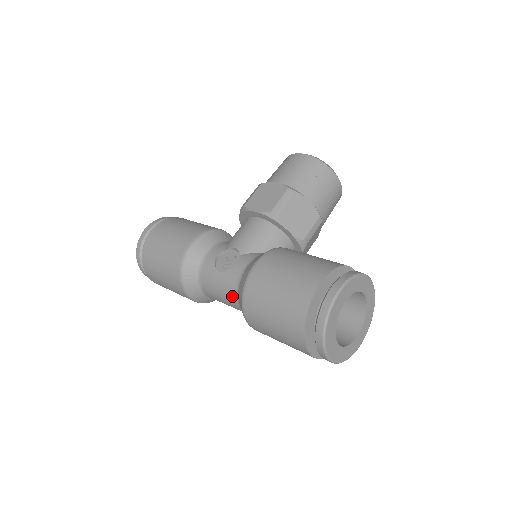
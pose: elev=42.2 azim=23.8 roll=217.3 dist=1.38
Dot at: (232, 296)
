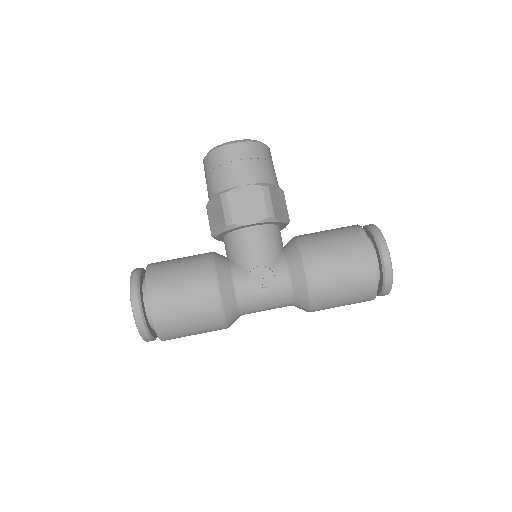
Dot at: (285, 303)
